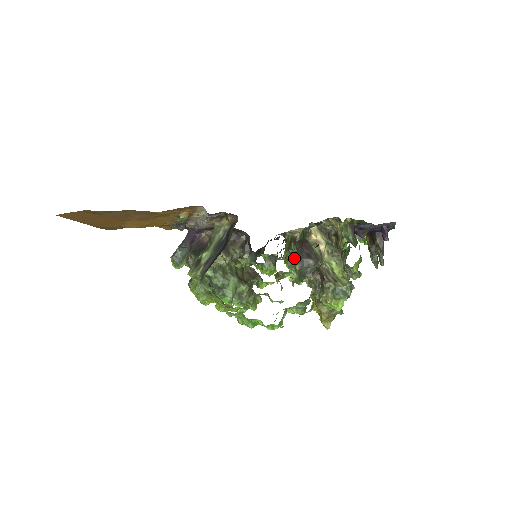
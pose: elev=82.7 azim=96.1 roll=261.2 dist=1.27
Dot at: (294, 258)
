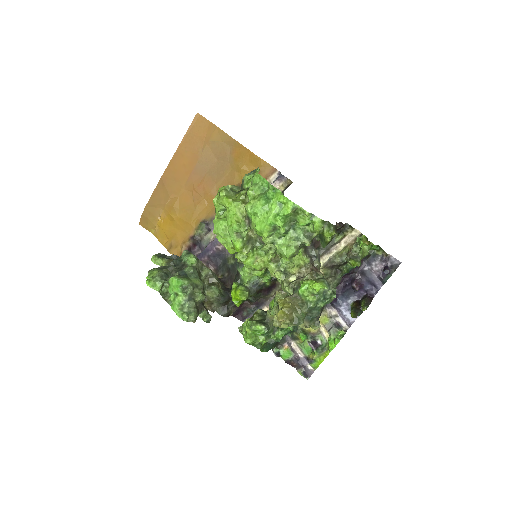
Dot at: (260, 318)
